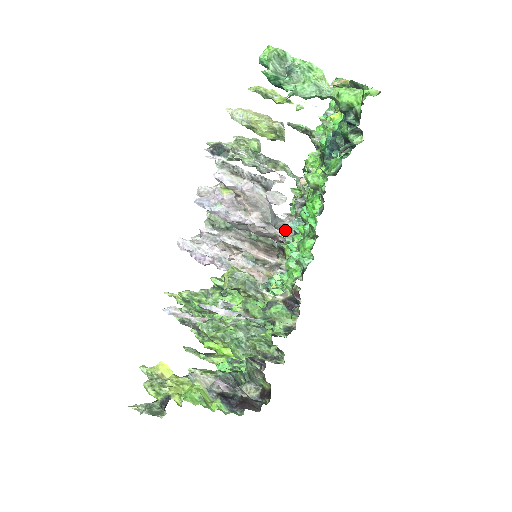
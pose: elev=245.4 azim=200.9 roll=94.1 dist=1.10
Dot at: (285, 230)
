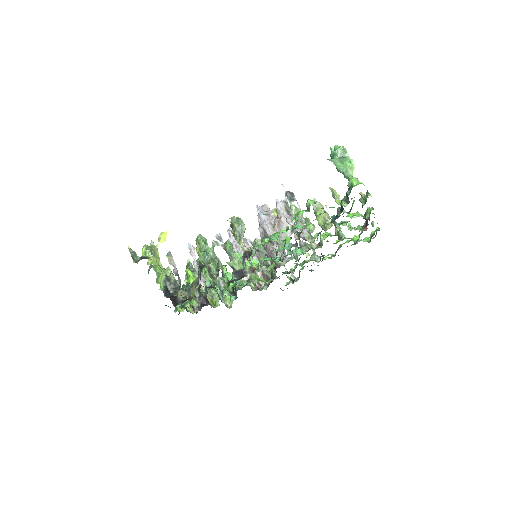
Dot at: occluded
